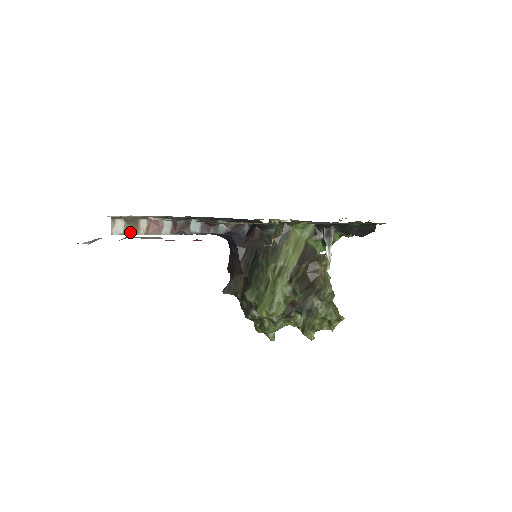
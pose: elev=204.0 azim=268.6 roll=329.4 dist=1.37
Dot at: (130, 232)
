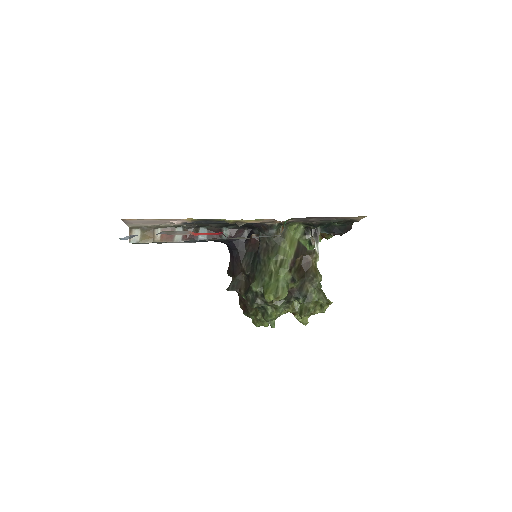
Dot at: (146, 240)
